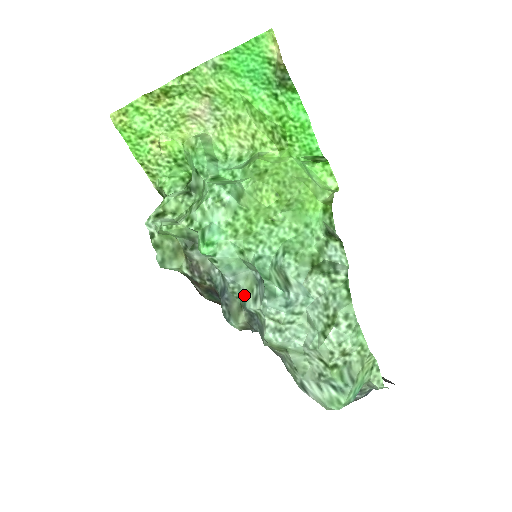
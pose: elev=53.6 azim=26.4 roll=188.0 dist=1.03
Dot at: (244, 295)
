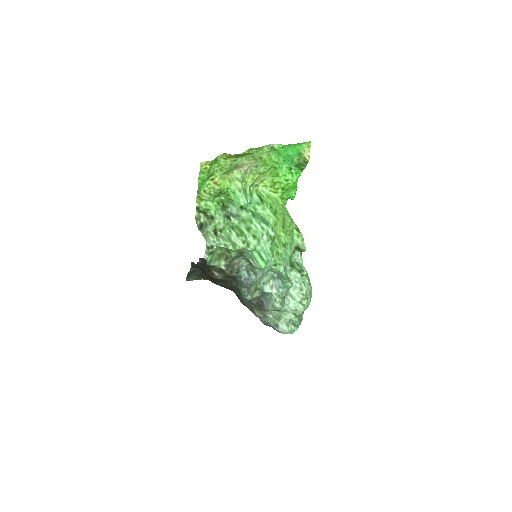
Dot at: (263, 284)
